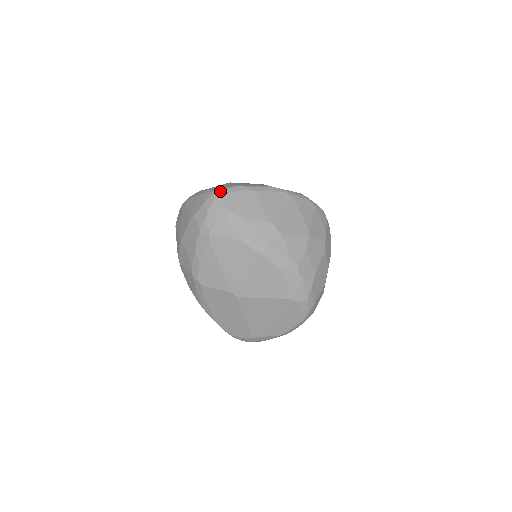
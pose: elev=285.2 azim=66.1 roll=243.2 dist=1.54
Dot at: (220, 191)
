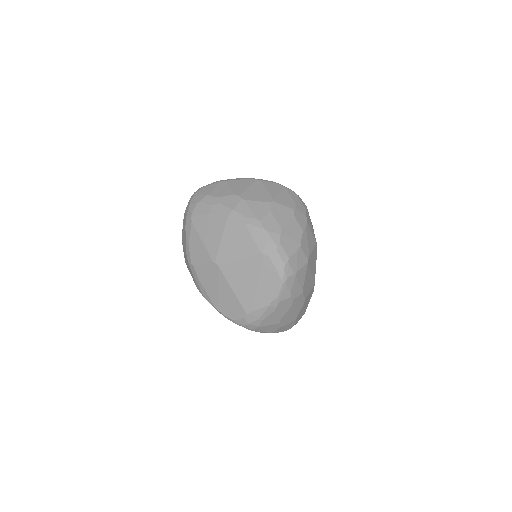
Dot at: (201, 187)
